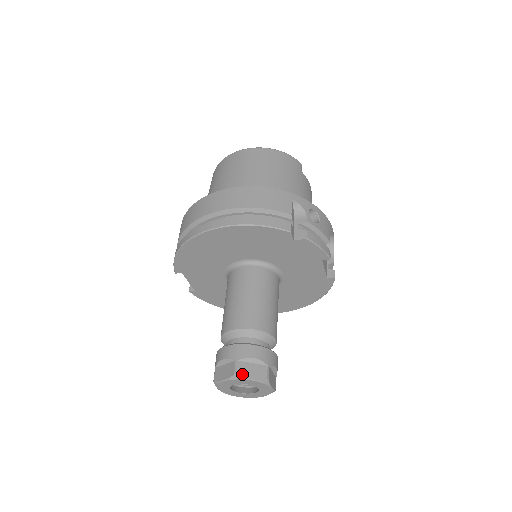
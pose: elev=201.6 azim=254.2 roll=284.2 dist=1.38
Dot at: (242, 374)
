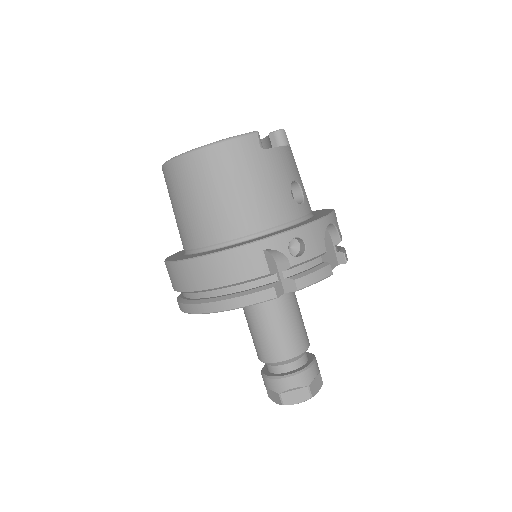
Dot at: (288, 403)
